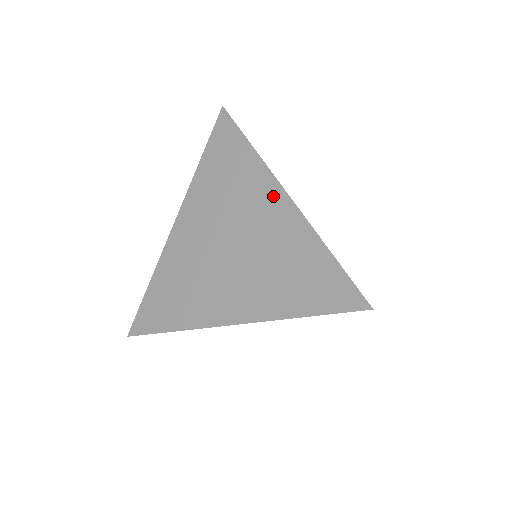
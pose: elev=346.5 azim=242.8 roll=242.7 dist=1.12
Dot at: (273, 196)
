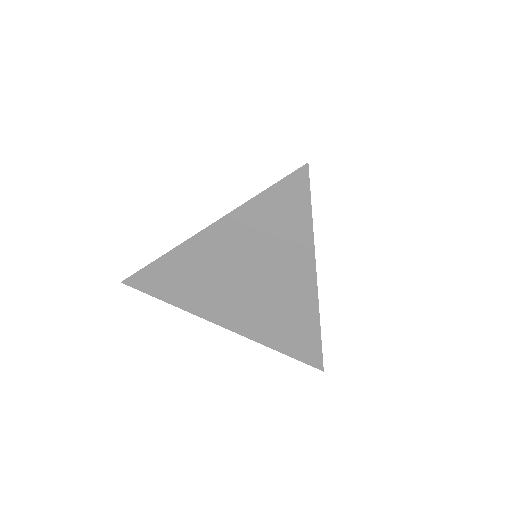
Dot at: (305, 277)
